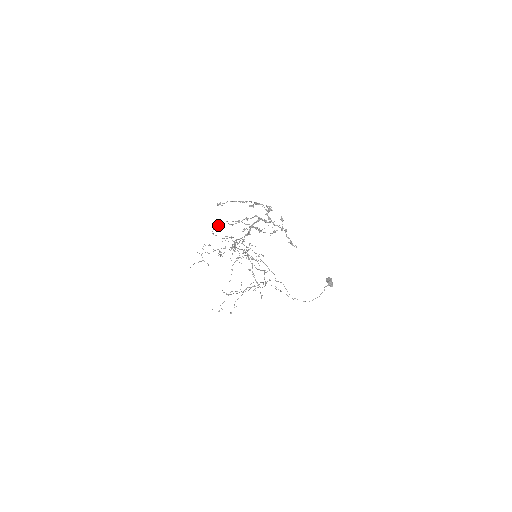
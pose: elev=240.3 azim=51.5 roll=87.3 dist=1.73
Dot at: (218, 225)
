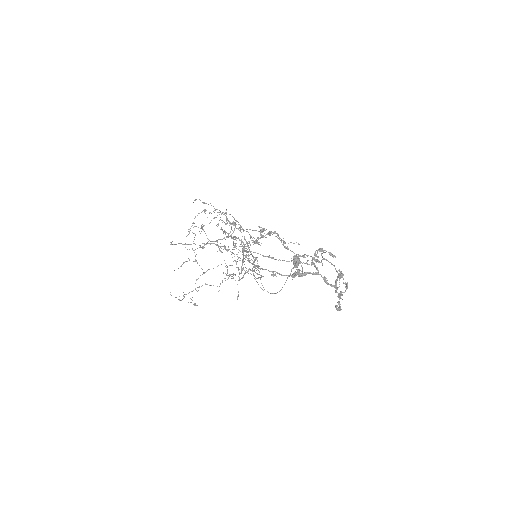
Dot at: (238, 228)
